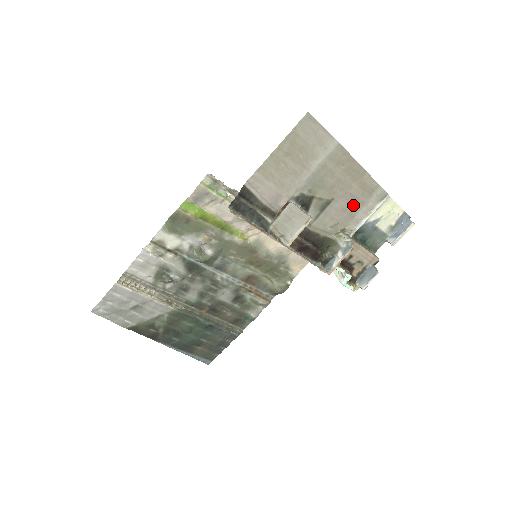
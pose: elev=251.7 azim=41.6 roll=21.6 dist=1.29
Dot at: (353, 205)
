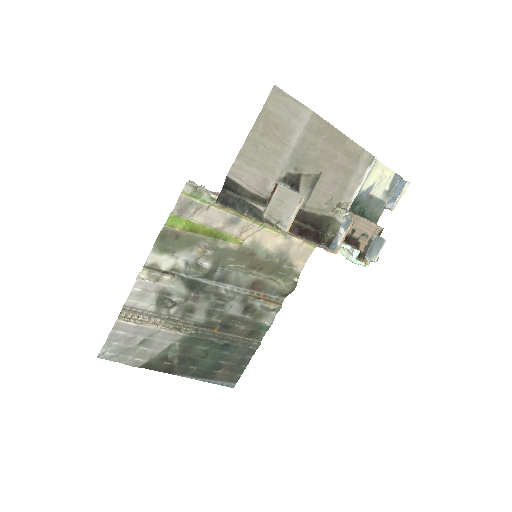
Dot at: (343, 176)
